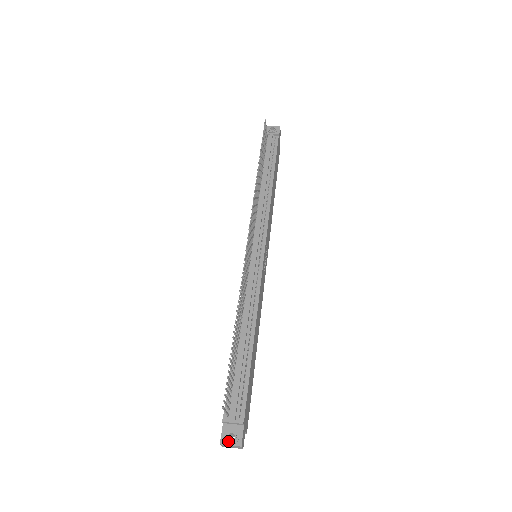
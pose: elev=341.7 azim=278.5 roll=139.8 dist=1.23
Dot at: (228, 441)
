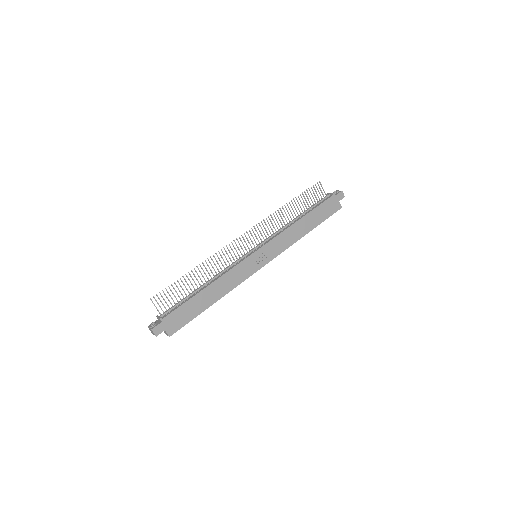
Dot at: (150, 325)
